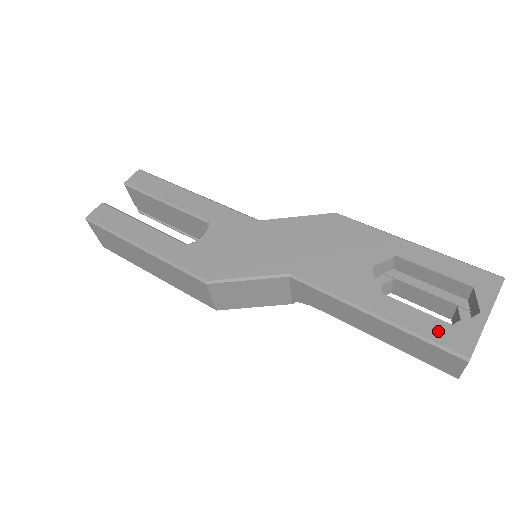
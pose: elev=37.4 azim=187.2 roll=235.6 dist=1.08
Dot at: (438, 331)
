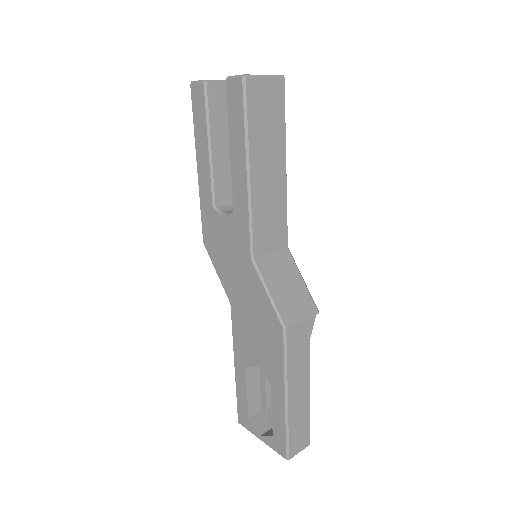
Dot at: (242, 407)
